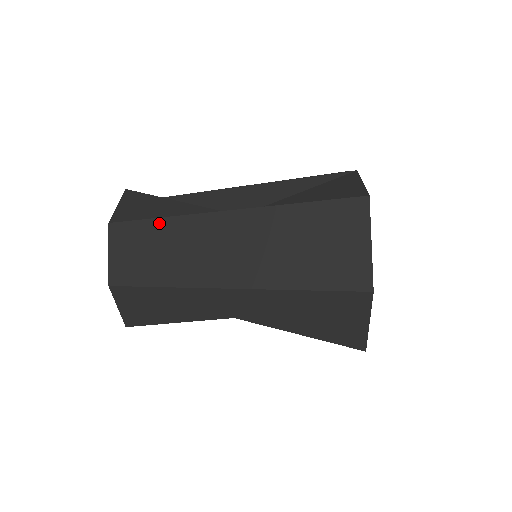
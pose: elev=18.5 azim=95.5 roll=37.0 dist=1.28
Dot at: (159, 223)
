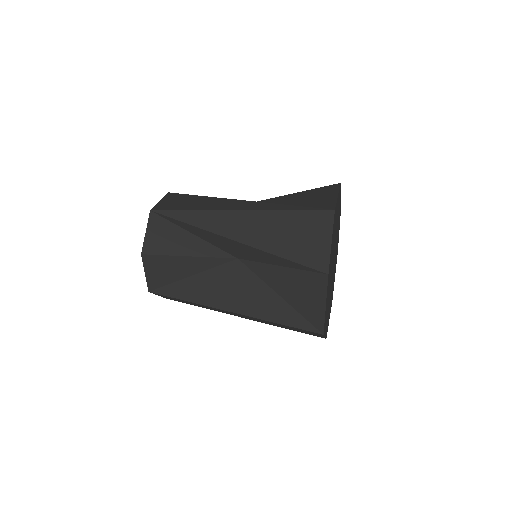
Dot at: occluded
